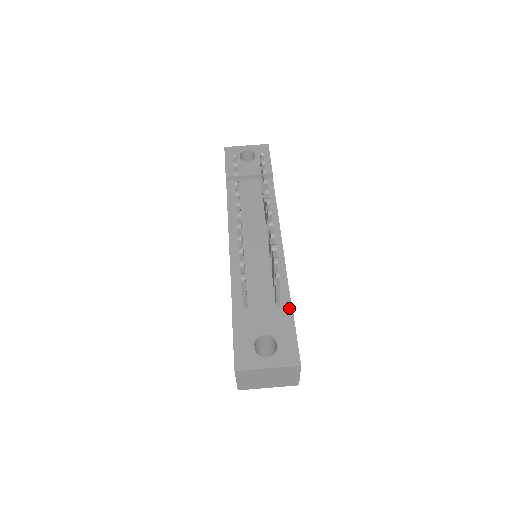
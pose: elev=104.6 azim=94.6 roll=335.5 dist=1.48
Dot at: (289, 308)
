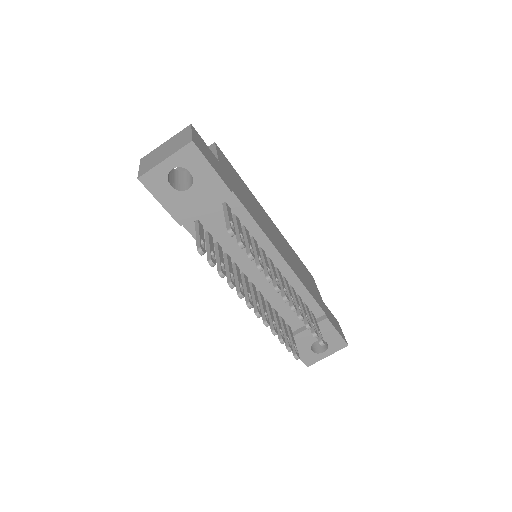
Dot at: (325, 319)
